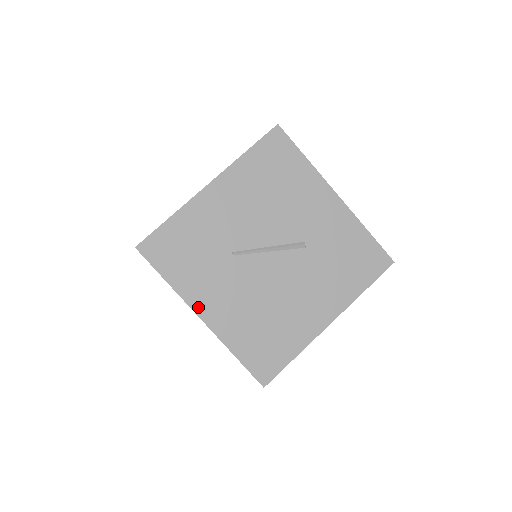
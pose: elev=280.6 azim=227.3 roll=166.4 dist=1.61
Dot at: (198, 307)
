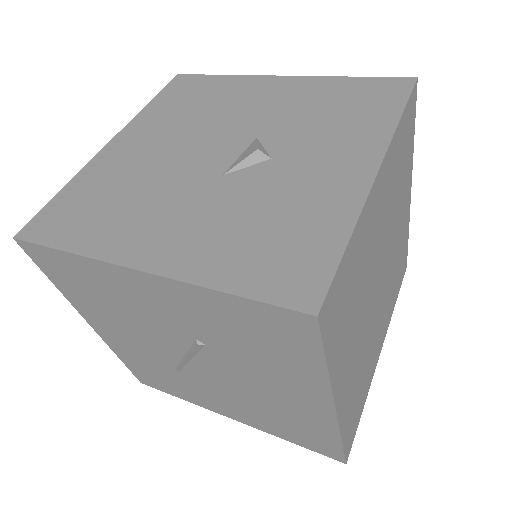
Dot at: (219, 412)
